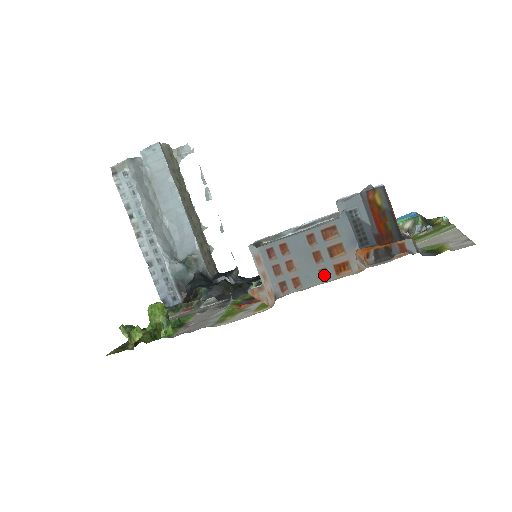
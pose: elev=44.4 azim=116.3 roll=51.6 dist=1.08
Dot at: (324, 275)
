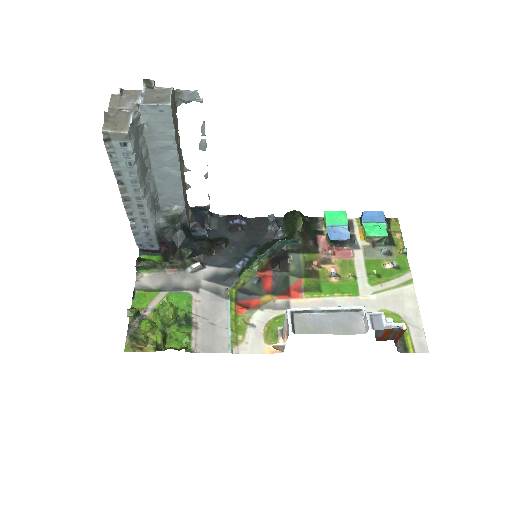
Dot at: occluded
